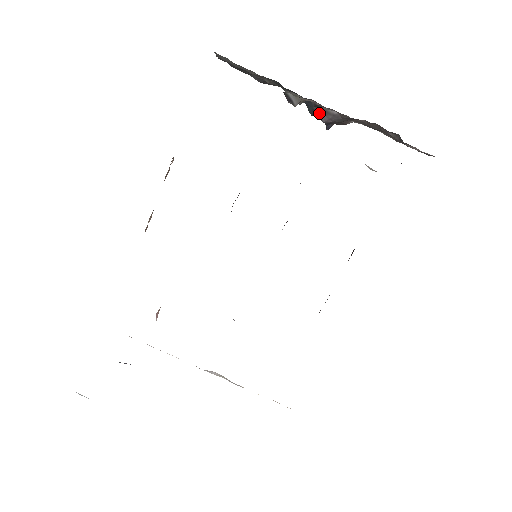
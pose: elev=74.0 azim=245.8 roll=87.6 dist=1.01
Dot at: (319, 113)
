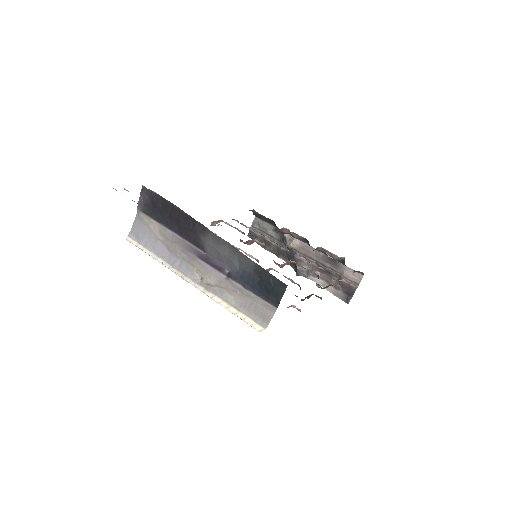
Dot at: (296, 260)
